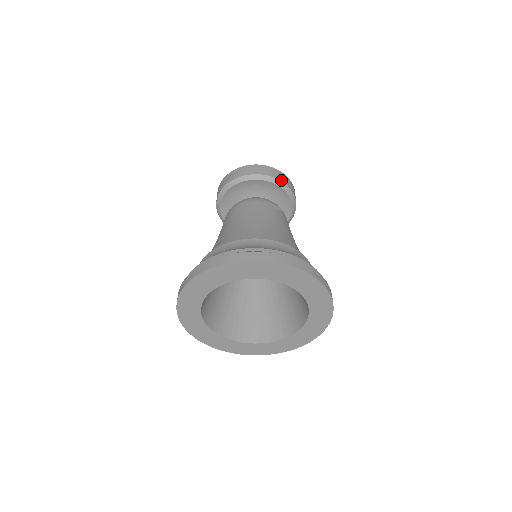
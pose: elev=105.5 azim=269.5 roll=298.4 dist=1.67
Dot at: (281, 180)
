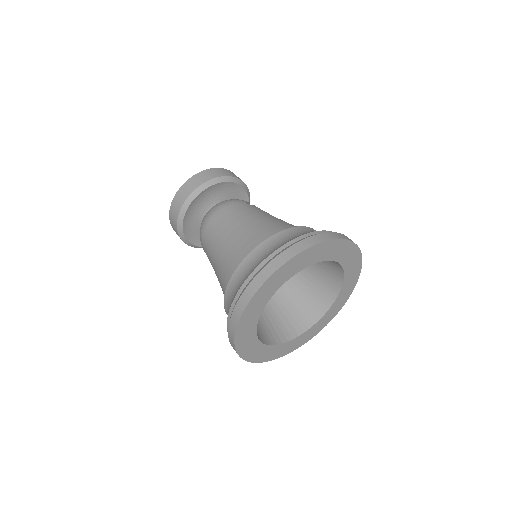
Dot at: (238, 178)
